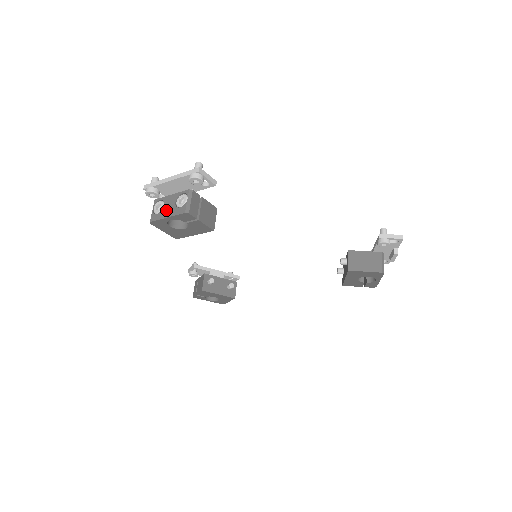
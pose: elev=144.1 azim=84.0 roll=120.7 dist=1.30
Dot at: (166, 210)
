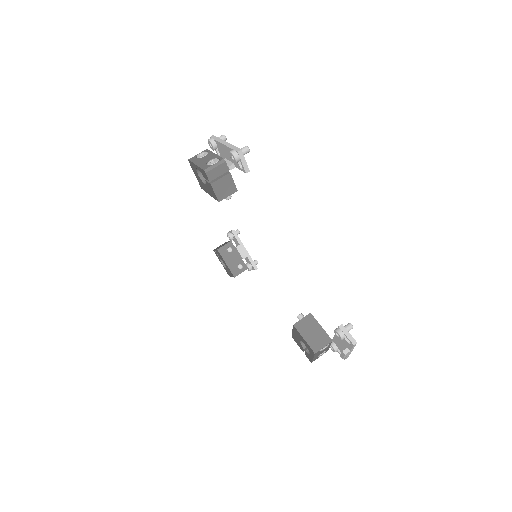
Dot at: (201, 160)
